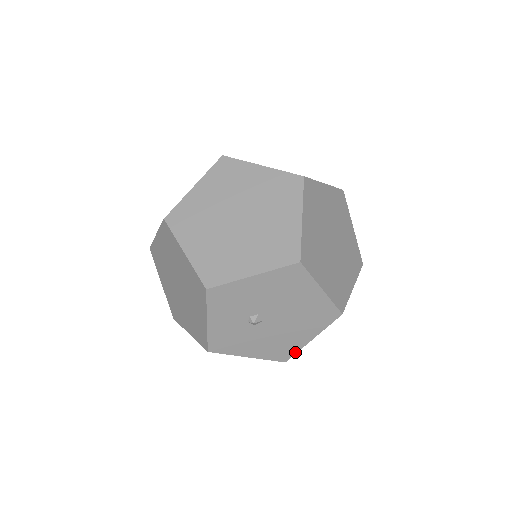
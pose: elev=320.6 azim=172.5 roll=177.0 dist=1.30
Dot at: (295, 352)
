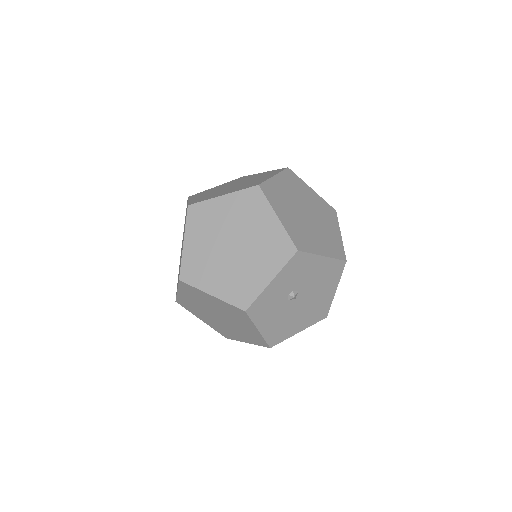
Dot at: (283, 340)
